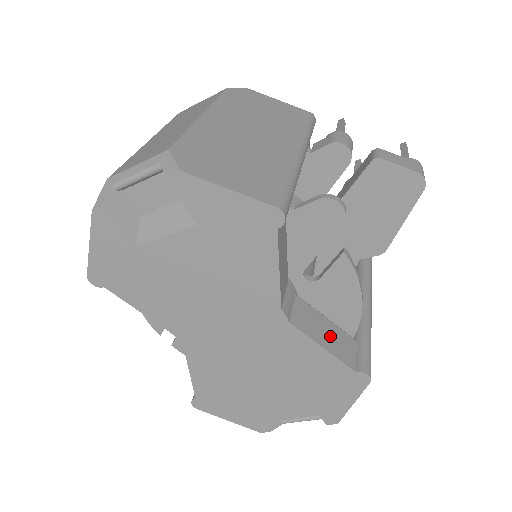
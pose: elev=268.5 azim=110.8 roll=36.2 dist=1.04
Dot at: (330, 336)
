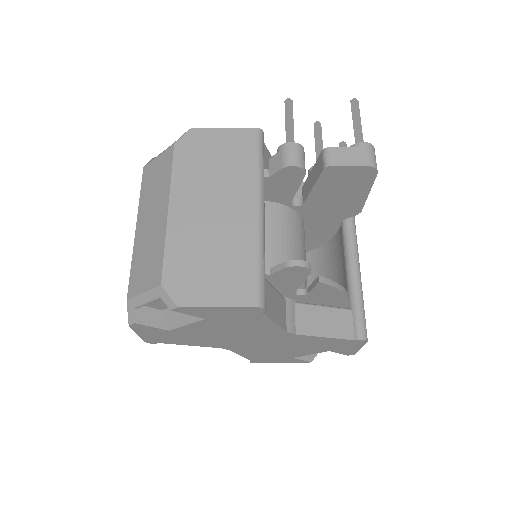
Dot at: (329, 322)
